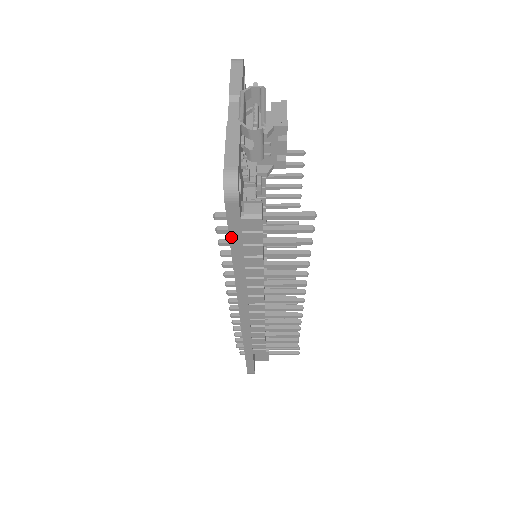
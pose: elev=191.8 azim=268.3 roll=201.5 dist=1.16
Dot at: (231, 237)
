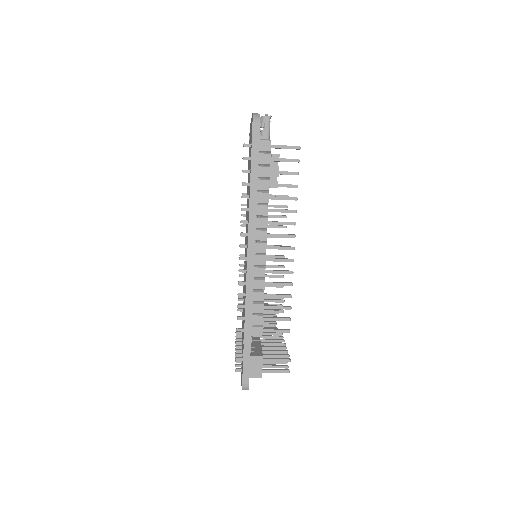
Dot at: (252, 157)
